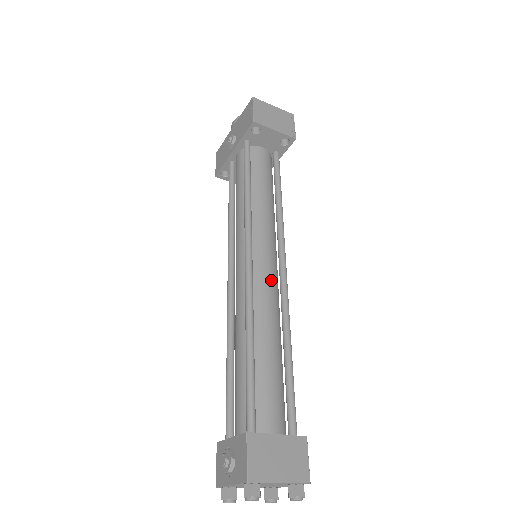
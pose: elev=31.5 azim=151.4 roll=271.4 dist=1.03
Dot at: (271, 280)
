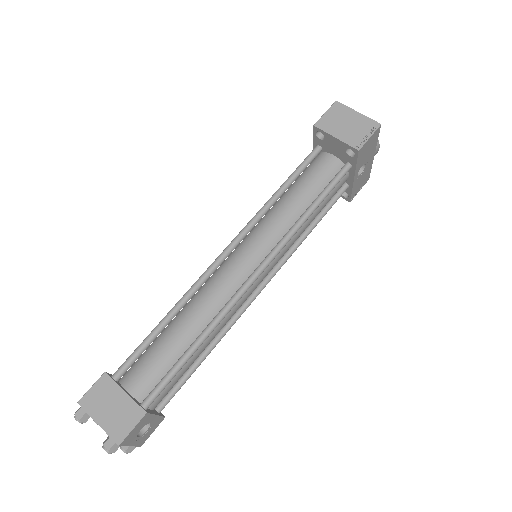
Dot at: (233, 278)
